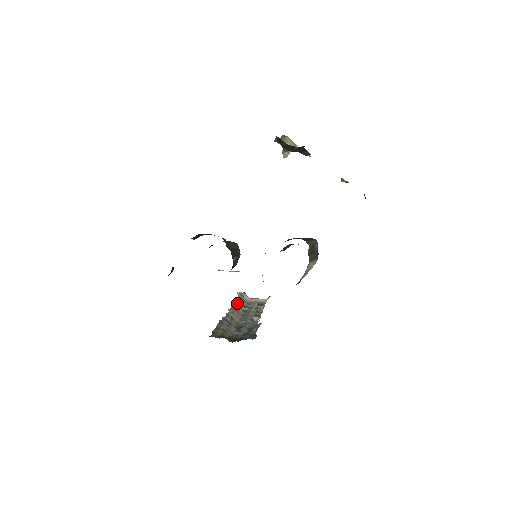
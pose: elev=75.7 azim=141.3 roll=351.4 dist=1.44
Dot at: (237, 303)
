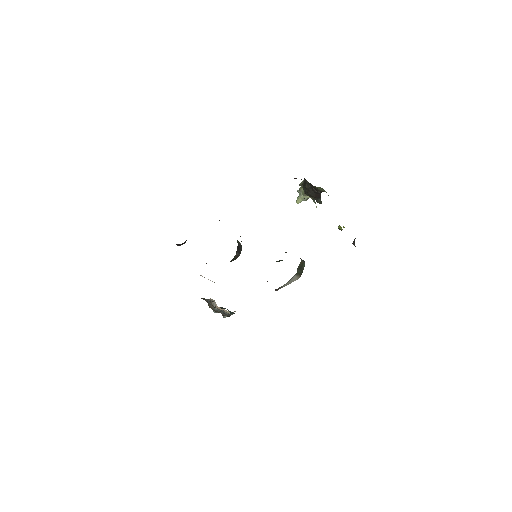
Dot at: occluded
